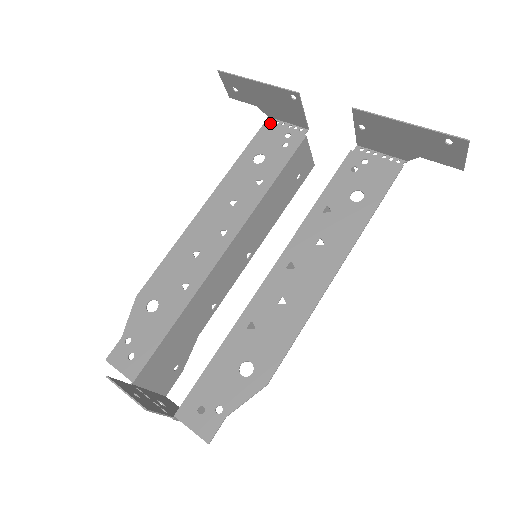
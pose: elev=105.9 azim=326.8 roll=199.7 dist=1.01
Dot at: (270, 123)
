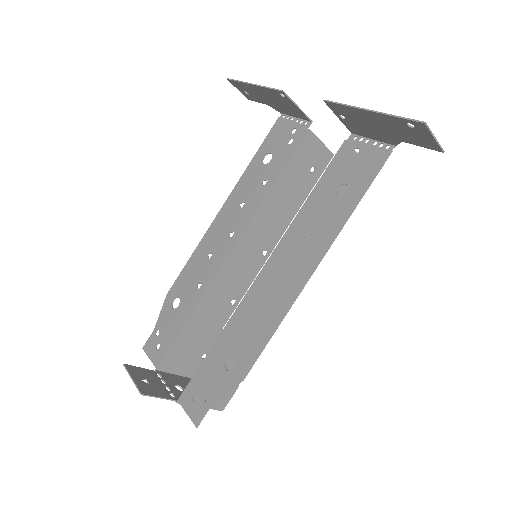
Dot at: (281, 120)
